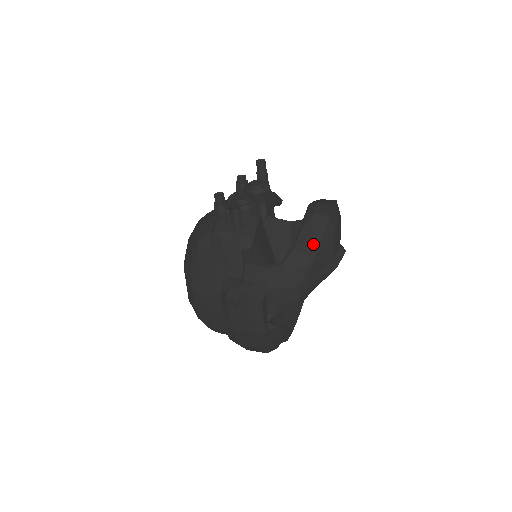
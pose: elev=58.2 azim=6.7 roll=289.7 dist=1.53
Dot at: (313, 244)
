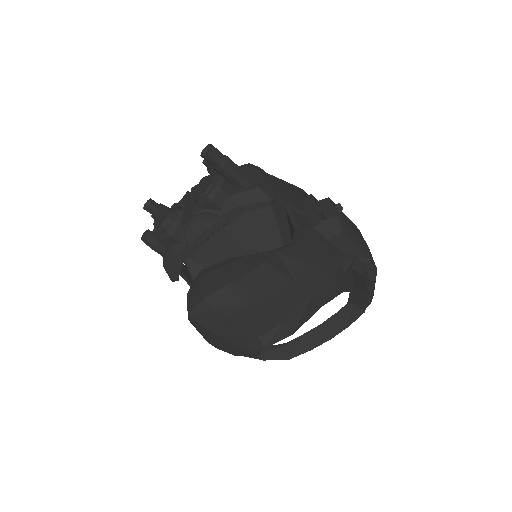
Dot at: (195, 327)
